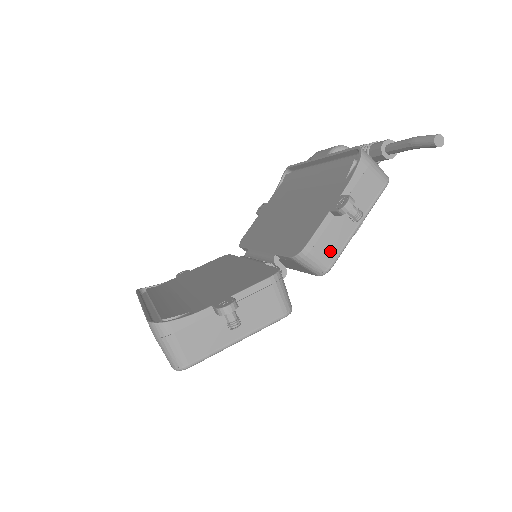
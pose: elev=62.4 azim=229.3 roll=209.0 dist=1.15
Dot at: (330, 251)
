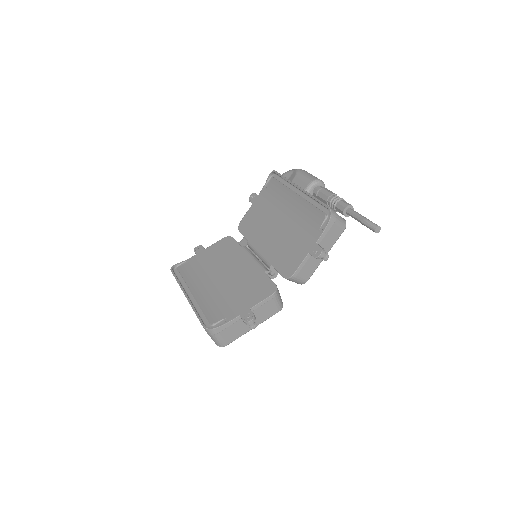
Dot at: (307, 273)
